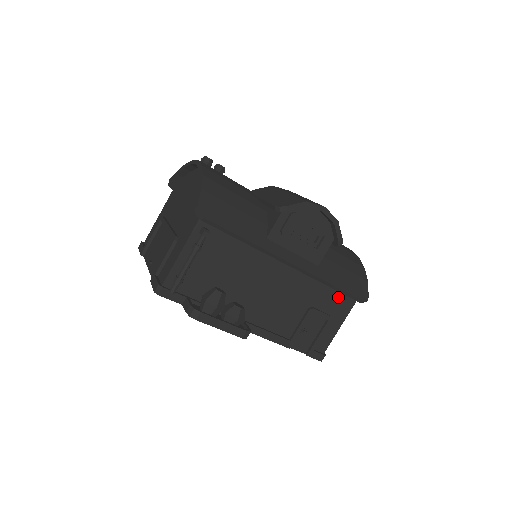
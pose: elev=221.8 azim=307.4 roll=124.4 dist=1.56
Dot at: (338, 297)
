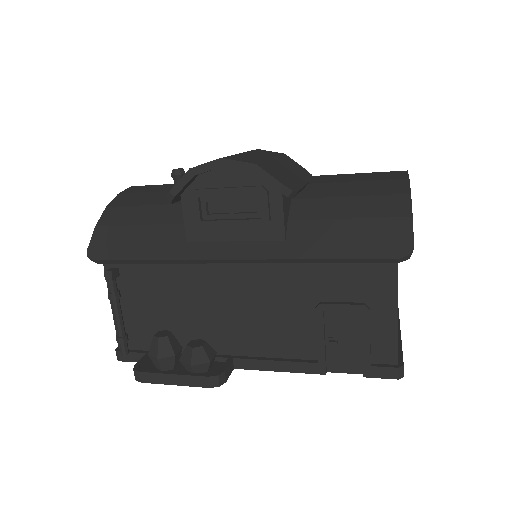
Dot at: (356, 269)
